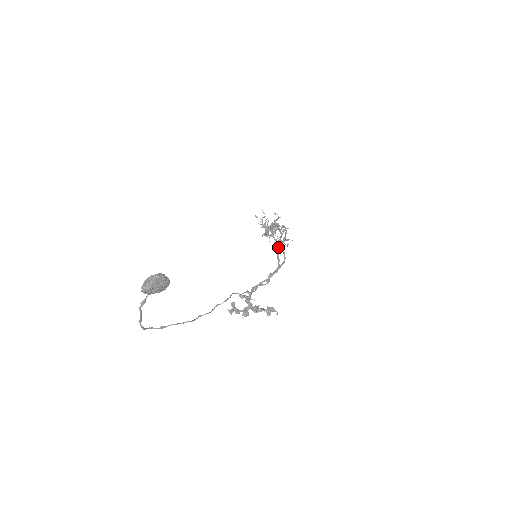
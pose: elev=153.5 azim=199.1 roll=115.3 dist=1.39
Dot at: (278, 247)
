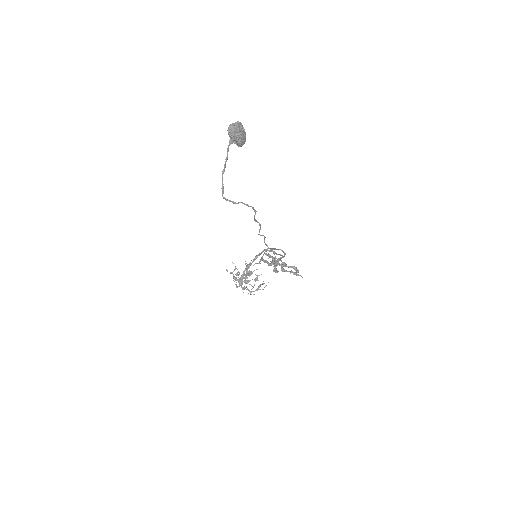
Dot at: occluded
